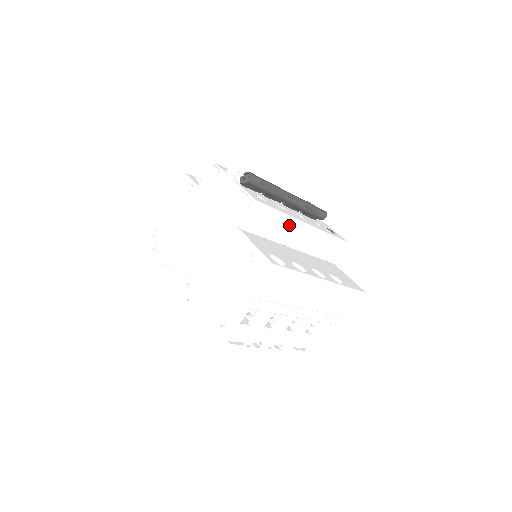
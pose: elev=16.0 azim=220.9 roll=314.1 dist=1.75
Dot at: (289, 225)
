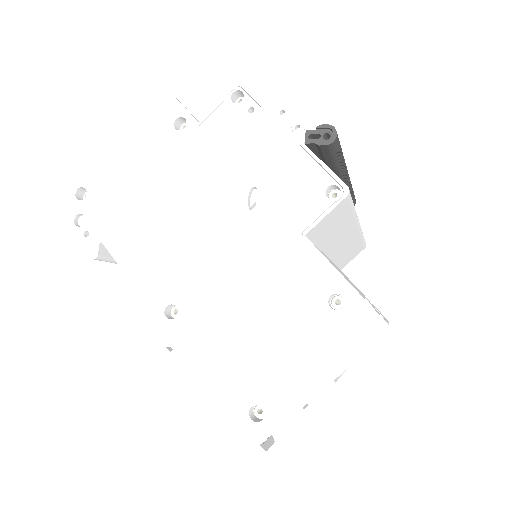
Dot at: (348, 226)
